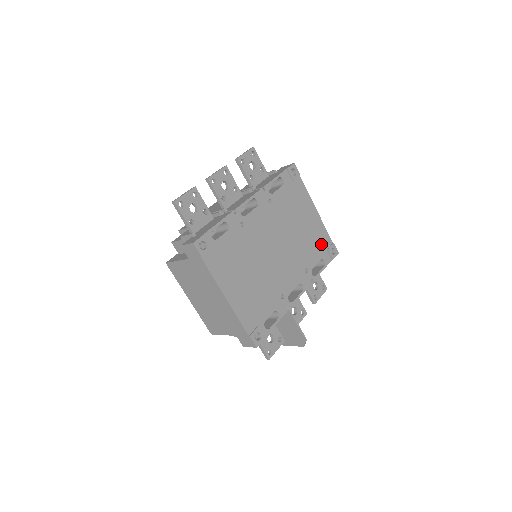
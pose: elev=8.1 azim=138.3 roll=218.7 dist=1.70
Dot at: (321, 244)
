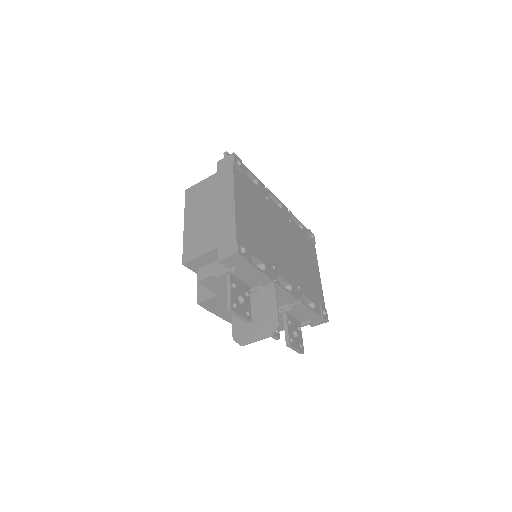
Dot at: (316, 295)
